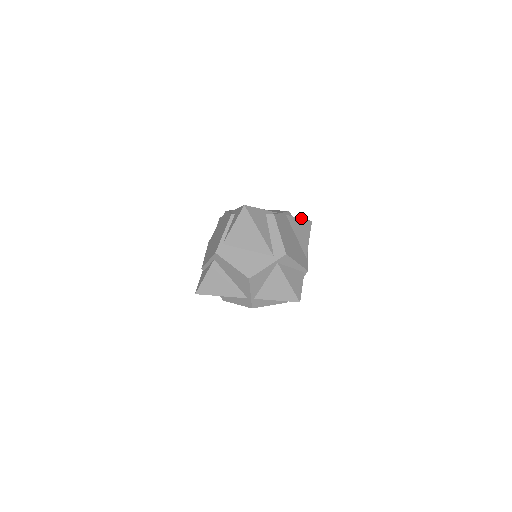
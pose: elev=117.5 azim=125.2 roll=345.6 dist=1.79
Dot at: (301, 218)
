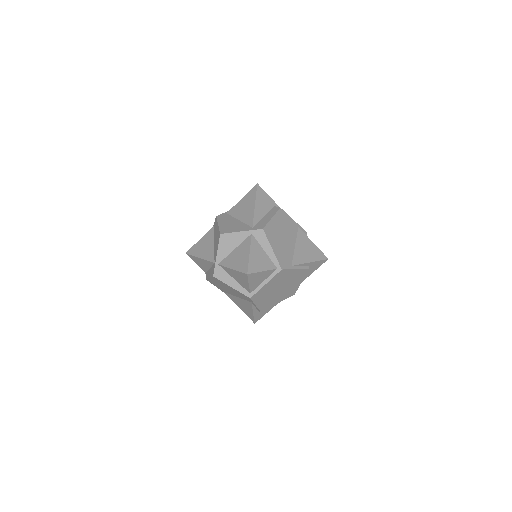
Dot at: occluded
